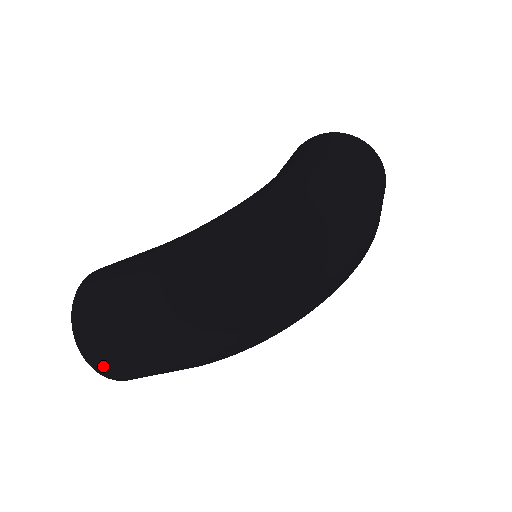
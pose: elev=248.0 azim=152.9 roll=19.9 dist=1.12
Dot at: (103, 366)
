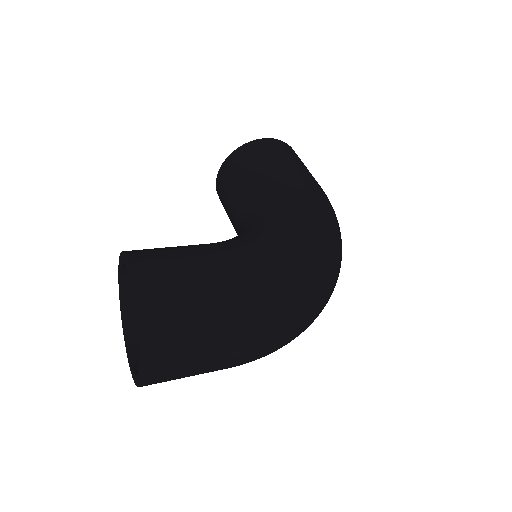
Dot at: (159, 379)
